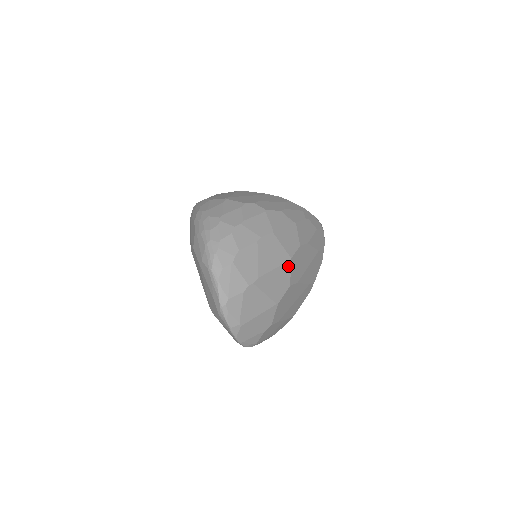
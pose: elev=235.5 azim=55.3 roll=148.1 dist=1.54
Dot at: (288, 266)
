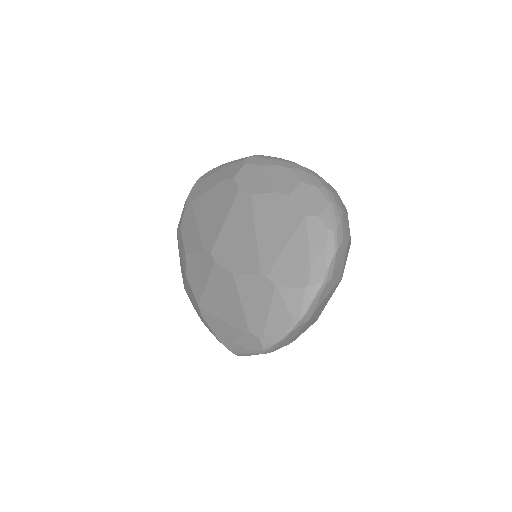
Dot at: occluded
